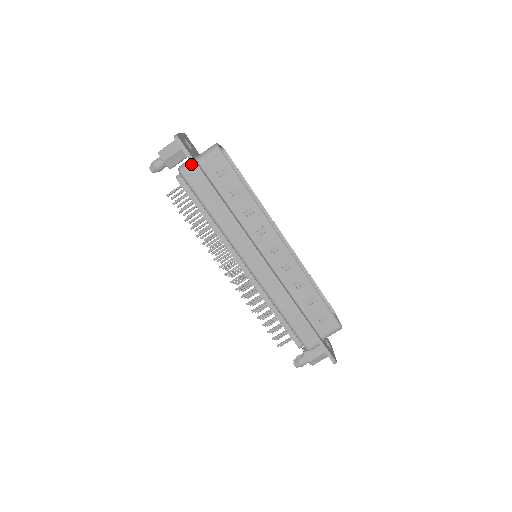
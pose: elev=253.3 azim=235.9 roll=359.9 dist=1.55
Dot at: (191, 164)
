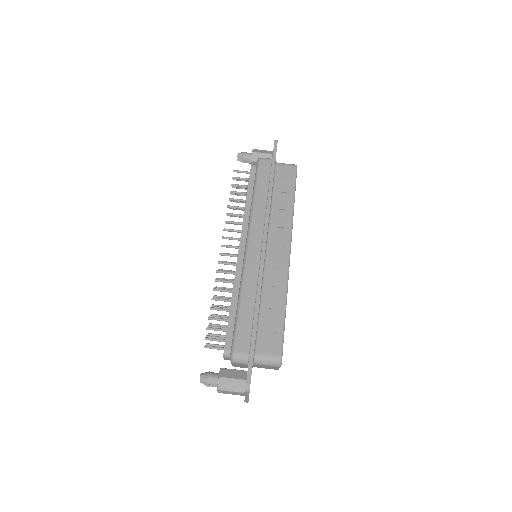
Dot at: (271, 159)
